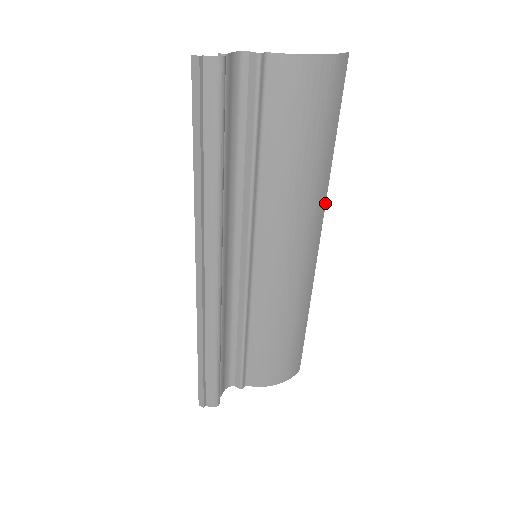
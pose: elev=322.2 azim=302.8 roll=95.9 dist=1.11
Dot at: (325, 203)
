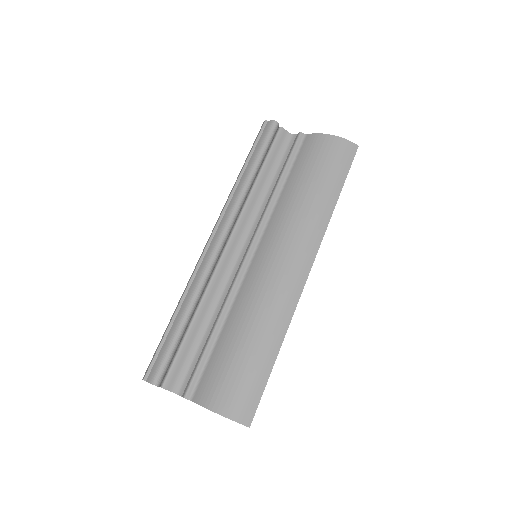
Dot at: occluded
